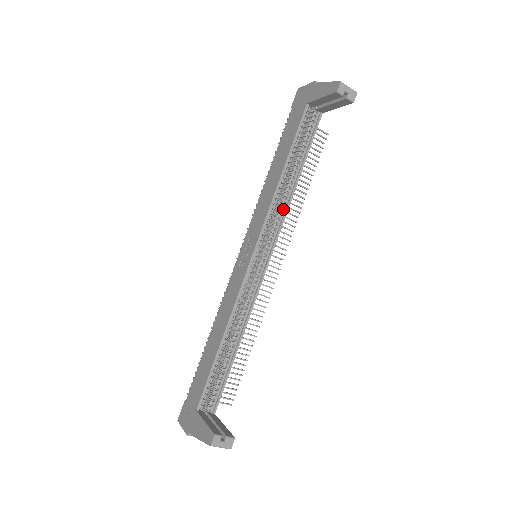
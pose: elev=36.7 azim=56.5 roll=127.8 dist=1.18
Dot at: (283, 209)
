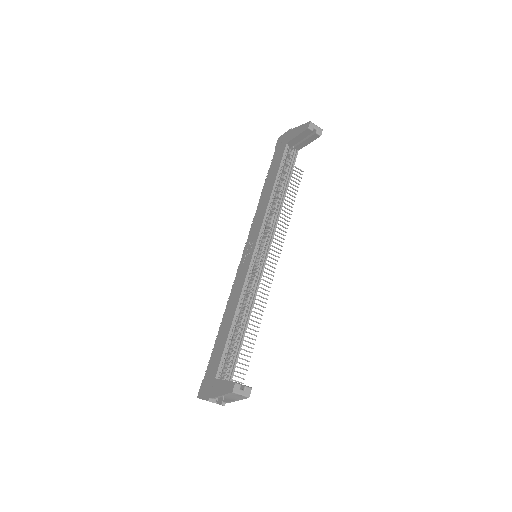
Dot at: (275, 218)
